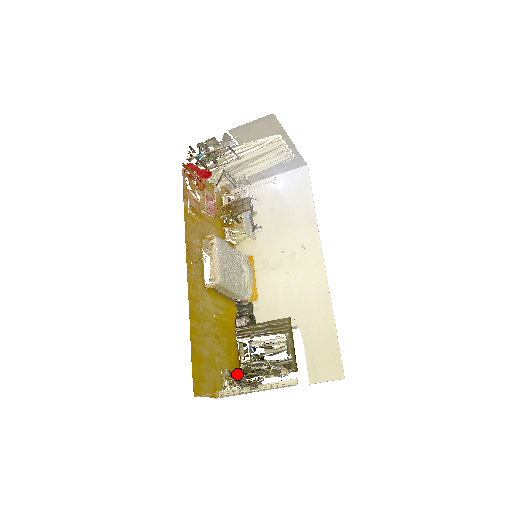
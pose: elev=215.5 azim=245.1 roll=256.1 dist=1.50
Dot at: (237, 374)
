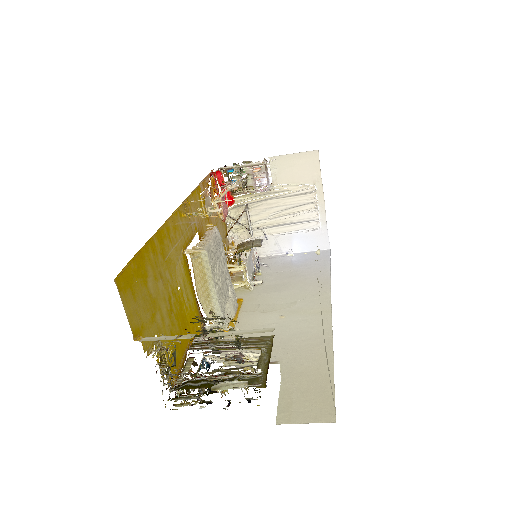
Dot at: occluded
